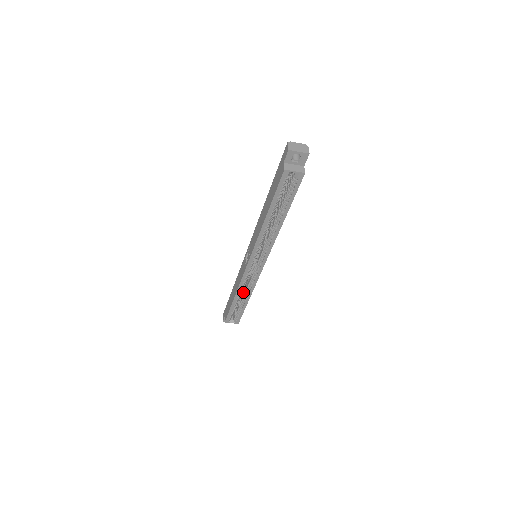
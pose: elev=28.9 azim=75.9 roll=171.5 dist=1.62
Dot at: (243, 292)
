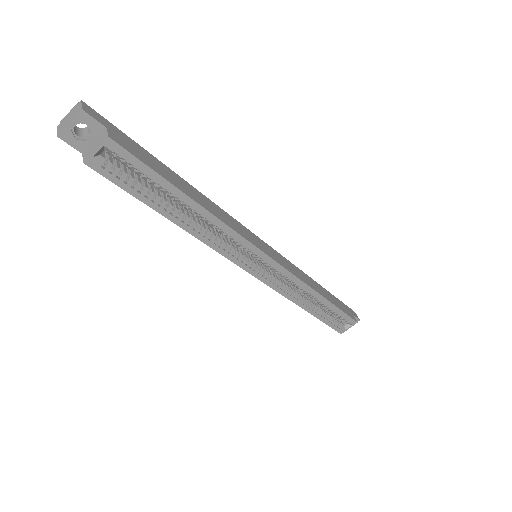
Dot at: occluded
